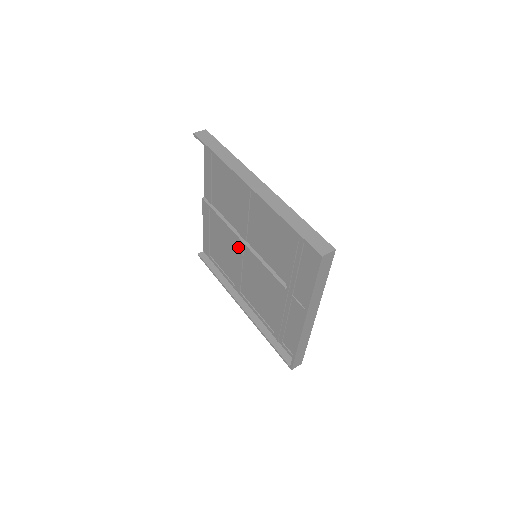
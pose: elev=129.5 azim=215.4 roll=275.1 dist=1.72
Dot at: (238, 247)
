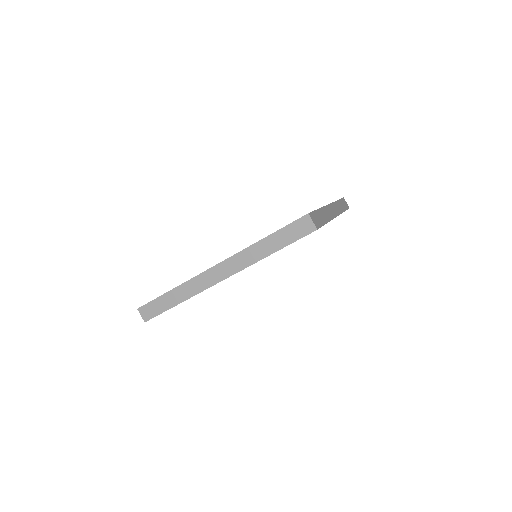
Dot at: occluded
